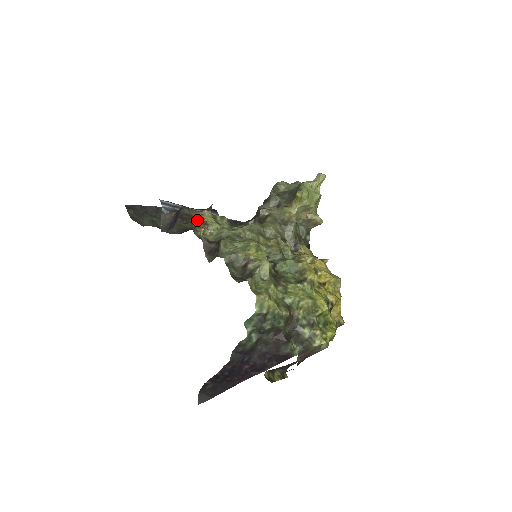
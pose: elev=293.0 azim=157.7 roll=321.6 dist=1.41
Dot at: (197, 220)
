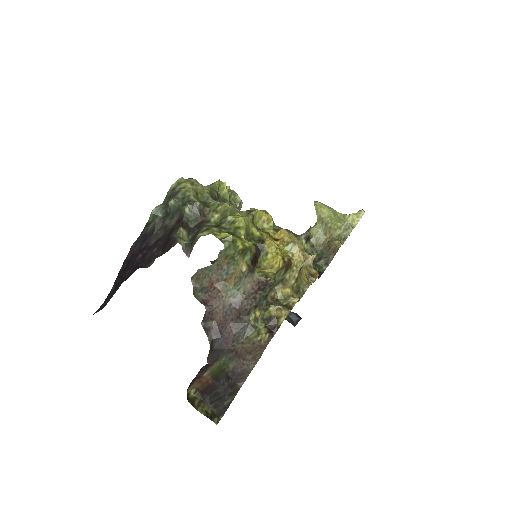
Dot at: occluded
